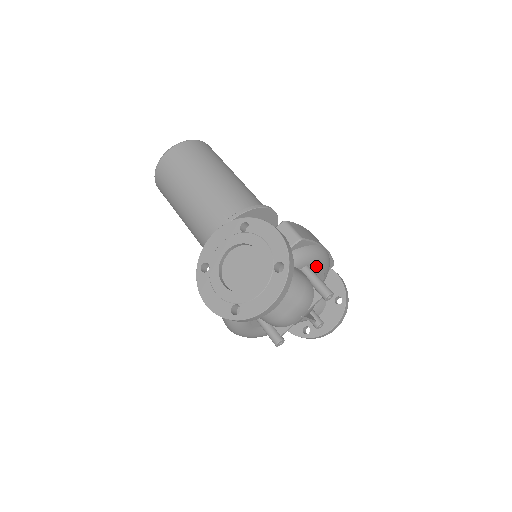
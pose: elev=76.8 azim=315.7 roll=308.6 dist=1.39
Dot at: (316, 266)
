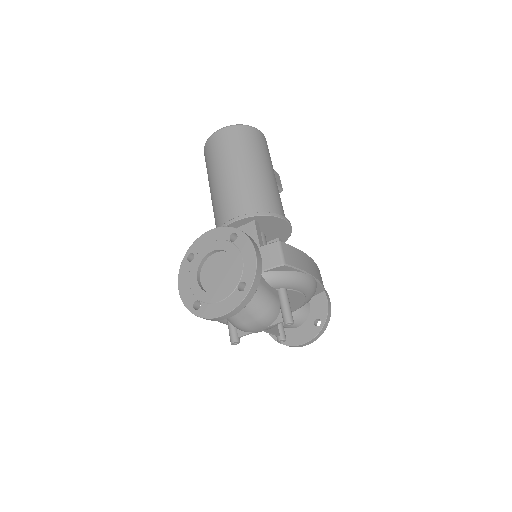
Dot at: (295, 290)
